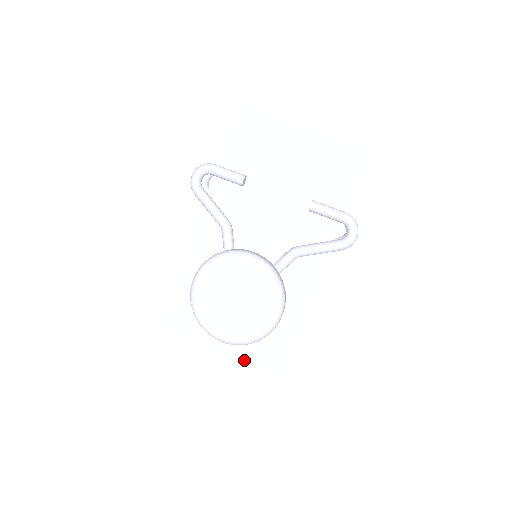
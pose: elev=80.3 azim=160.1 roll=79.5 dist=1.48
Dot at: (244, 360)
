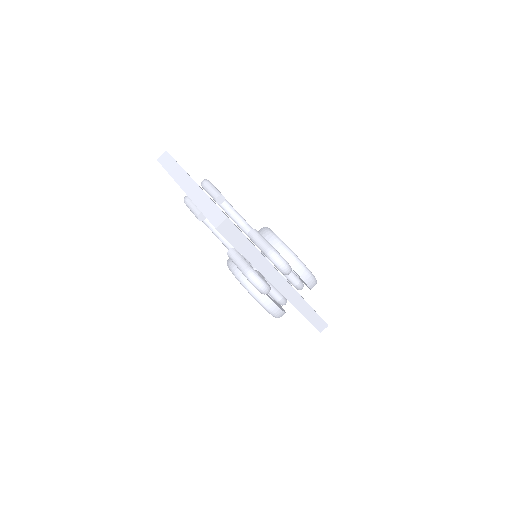
Dot at: occluded
